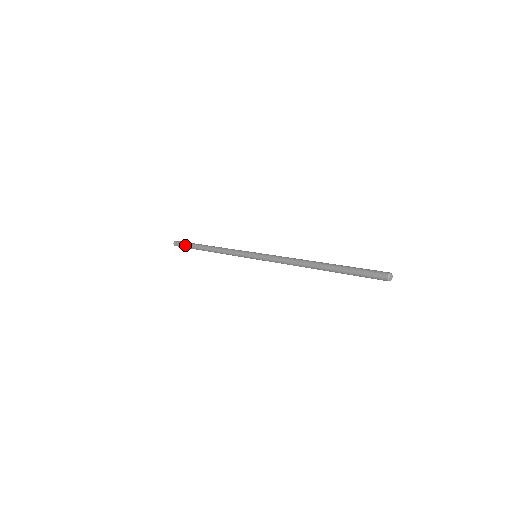
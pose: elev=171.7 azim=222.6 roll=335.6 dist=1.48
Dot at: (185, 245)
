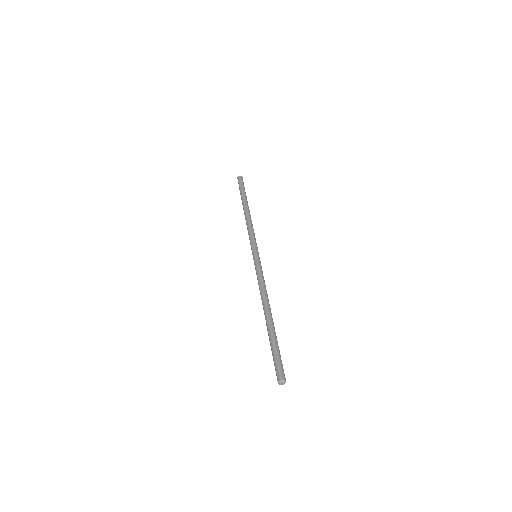
Dot at: (239, 189)
